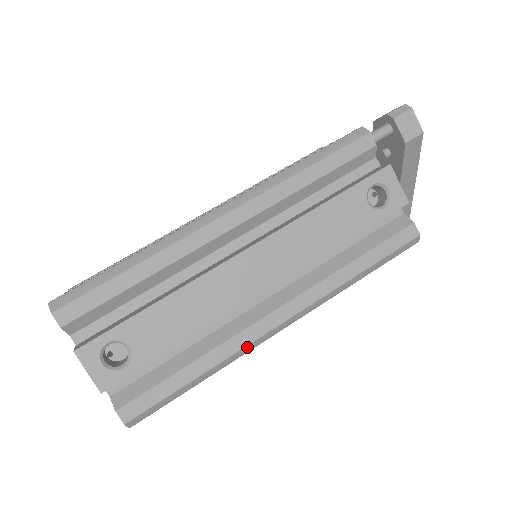
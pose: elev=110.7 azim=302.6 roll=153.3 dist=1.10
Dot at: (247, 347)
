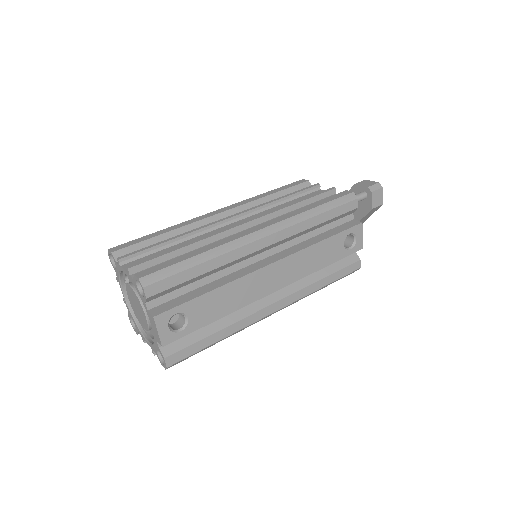
Dot at: (251, 324)
